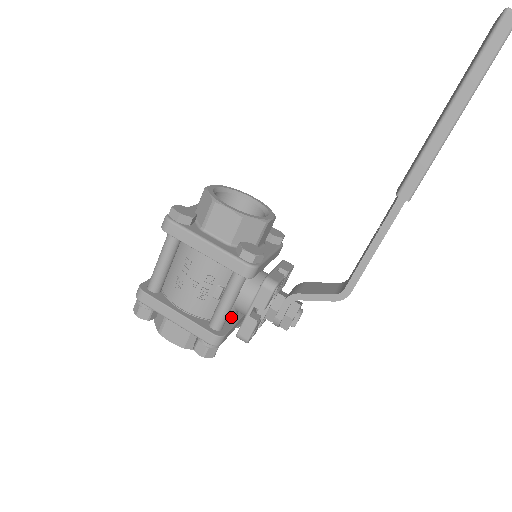
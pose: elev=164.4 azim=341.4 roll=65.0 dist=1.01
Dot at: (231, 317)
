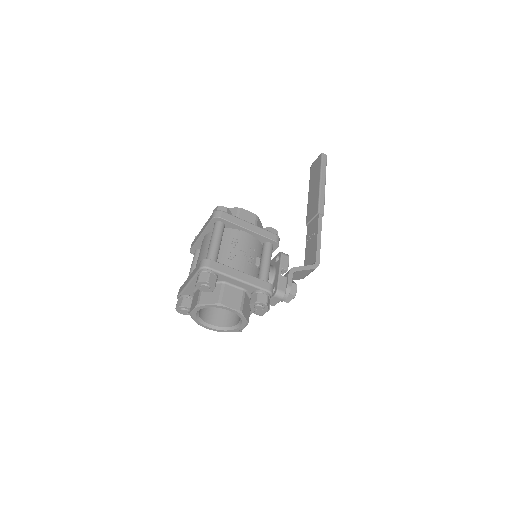
Dot at: occluded
